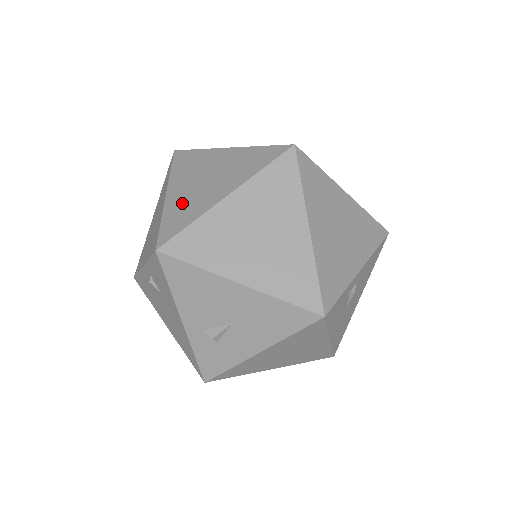
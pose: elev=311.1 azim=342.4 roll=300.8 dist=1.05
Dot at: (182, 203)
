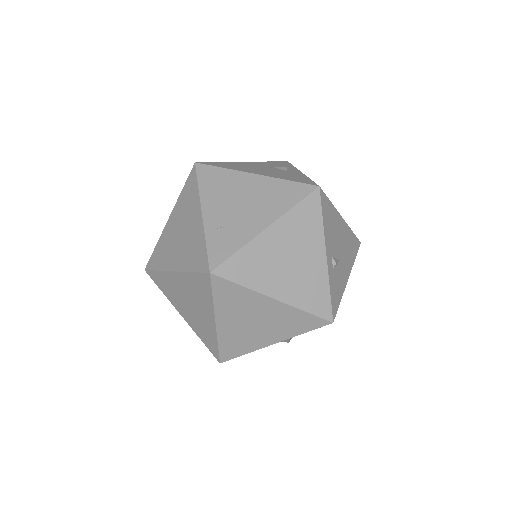
Dot at: (197, 326)
